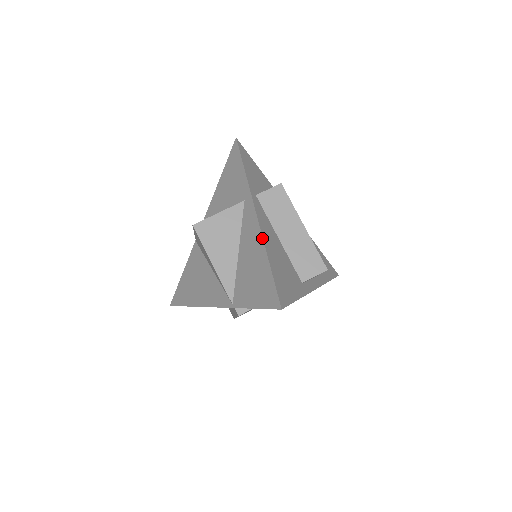
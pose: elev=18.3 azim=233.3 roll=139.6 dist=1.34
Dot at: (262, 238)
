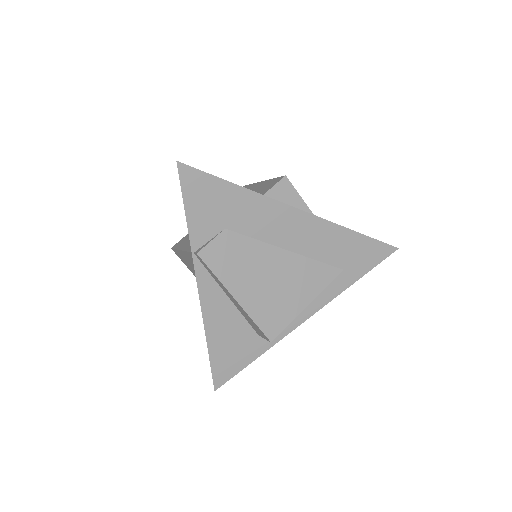
Dot at: occluded
